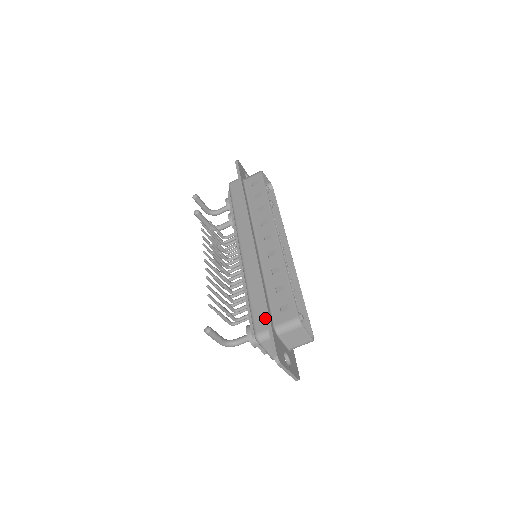
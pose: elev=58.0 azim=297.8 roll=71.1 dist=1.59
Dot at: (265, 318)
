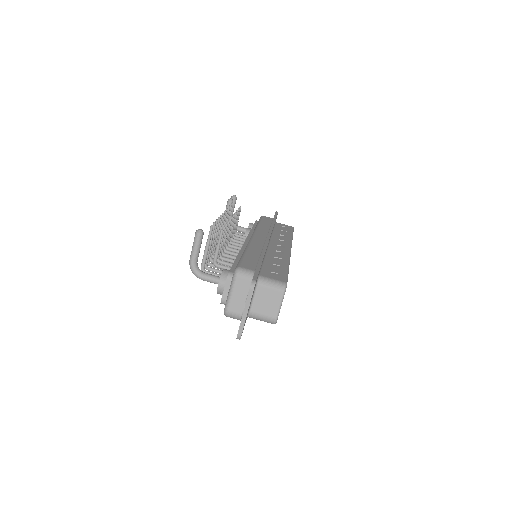
Dot at: (255, 266)
